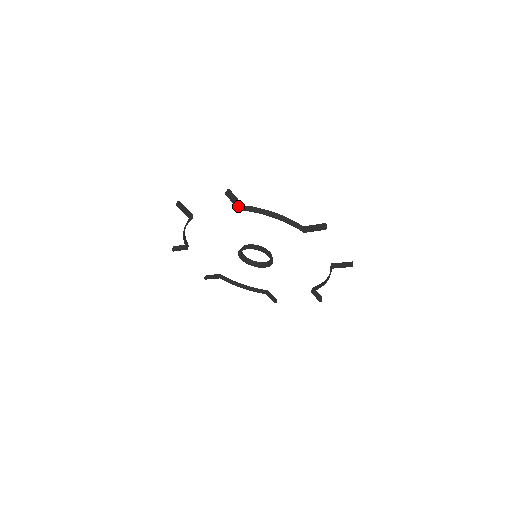
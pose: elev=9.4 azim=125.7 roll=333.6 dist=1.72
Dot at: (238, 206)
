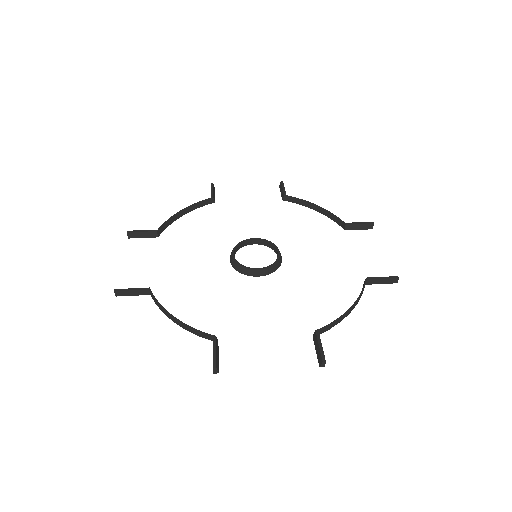
Dot at: (143, 294)
